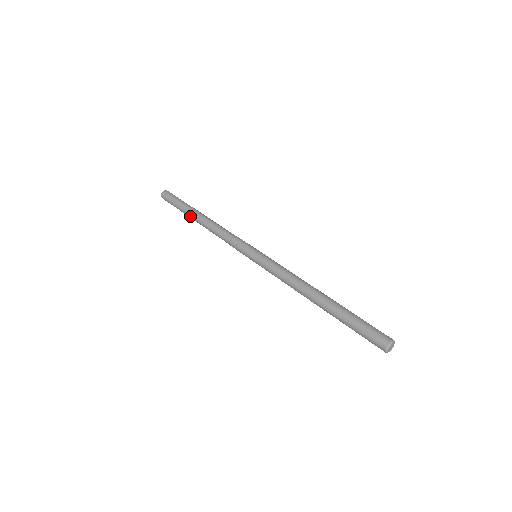
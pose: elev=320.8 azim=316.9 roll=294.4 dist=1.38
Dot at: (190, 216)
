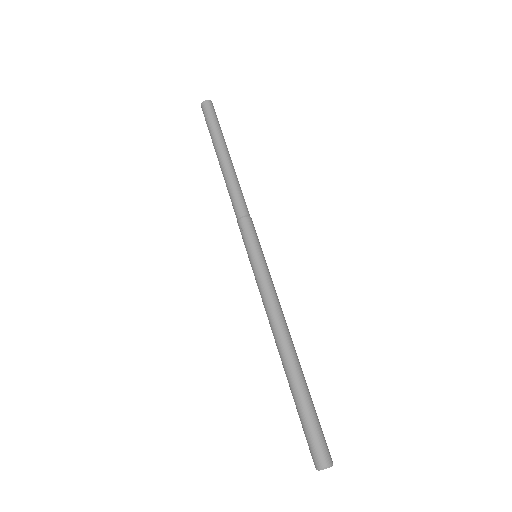
Dot at: (216, 154)
